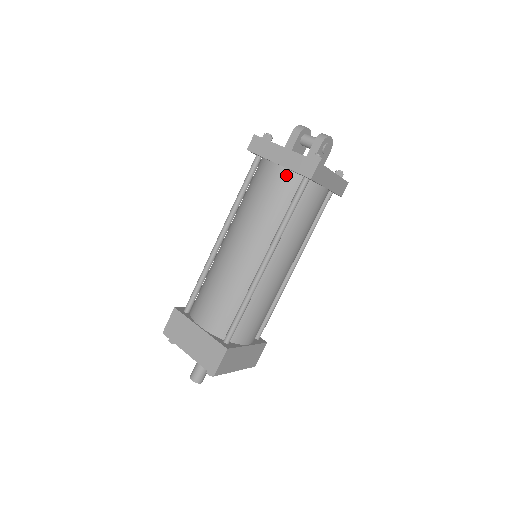
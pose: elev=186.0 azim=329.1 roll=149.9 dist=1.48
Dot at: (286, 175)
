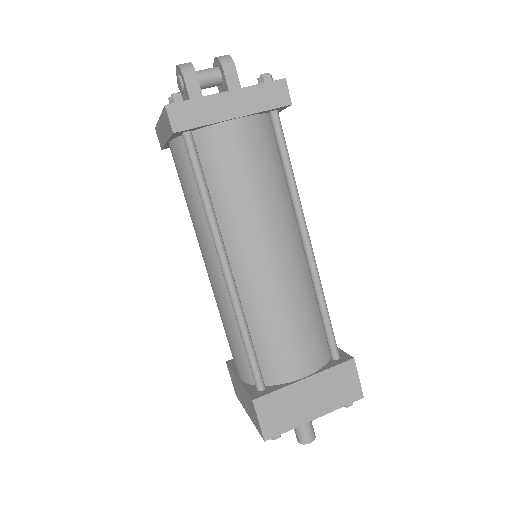
Dot at: (254, 124)
